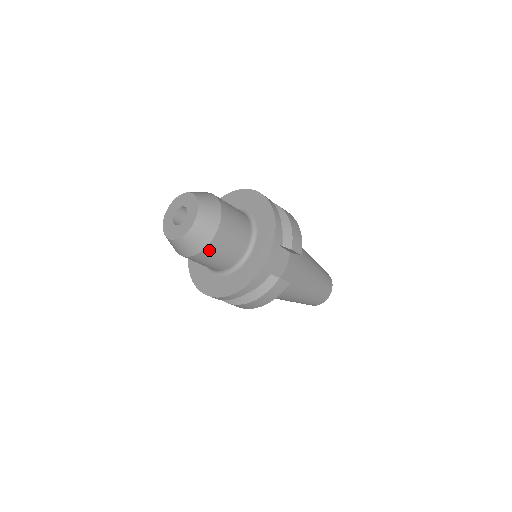
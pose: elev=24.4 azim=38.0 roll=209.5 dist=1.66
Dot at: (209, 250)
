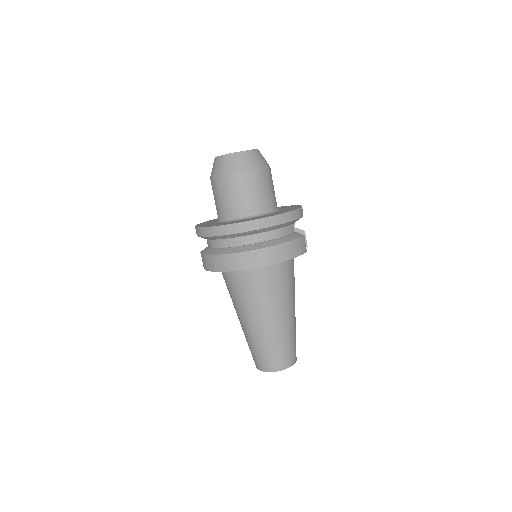
Dot at: (263, 173)
